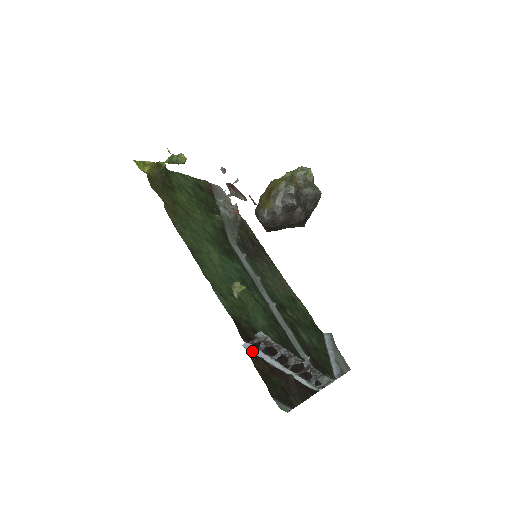
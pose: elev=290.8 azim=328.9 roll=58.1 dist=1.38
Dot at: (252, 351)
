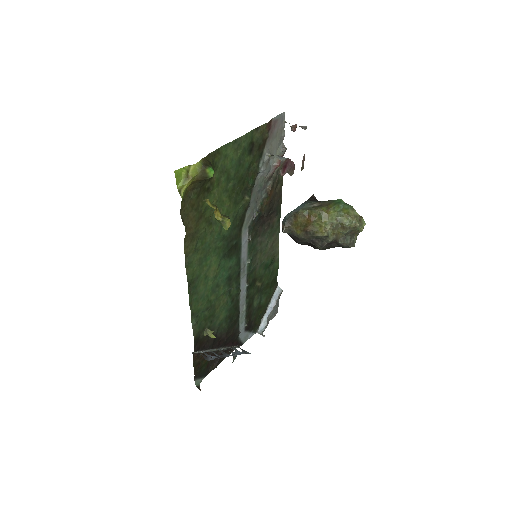
Dot at: (198, 351)
